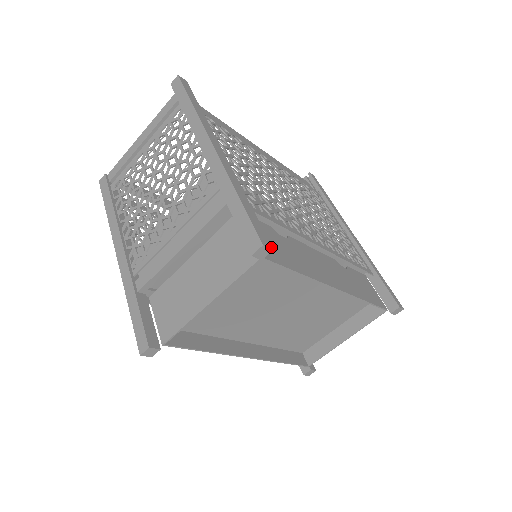
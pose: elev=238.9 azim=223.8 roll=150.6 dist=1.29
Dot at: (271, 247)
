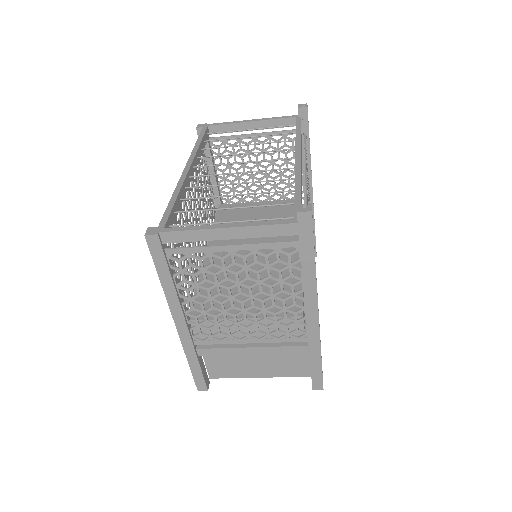
Dot at: occluded
